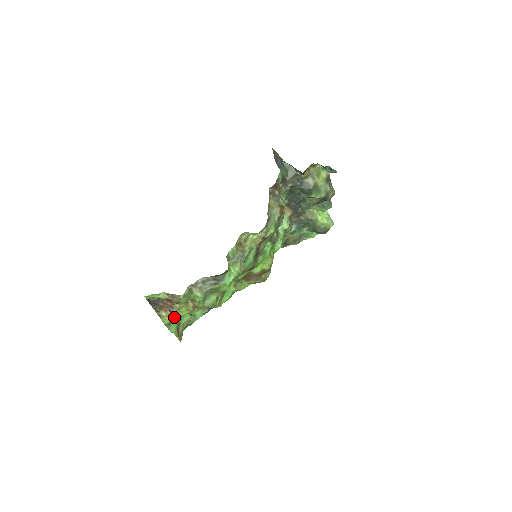
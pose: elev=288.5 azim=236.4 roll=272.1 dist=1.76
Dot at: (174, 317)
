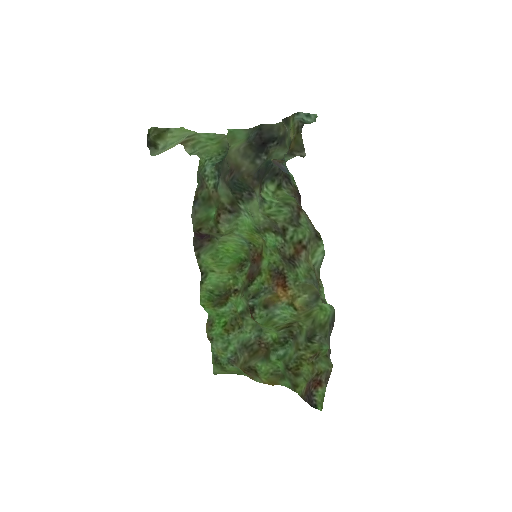
Dot at: (304, 380)
